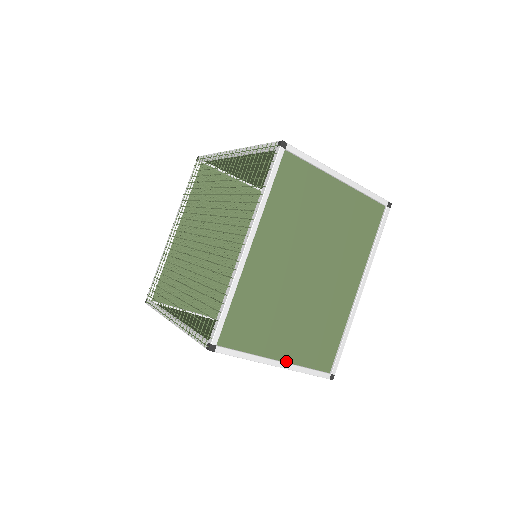
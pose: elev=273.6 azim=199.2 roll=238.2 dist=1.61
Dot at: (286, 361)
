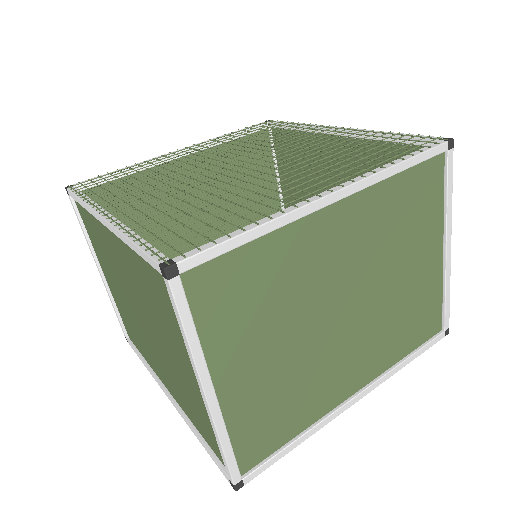
Dot at: (219, 402)
